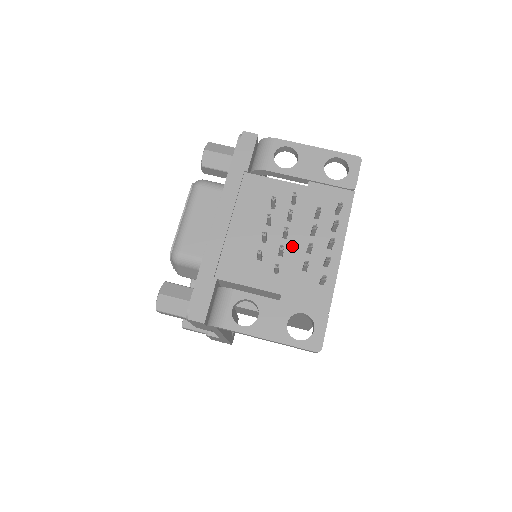
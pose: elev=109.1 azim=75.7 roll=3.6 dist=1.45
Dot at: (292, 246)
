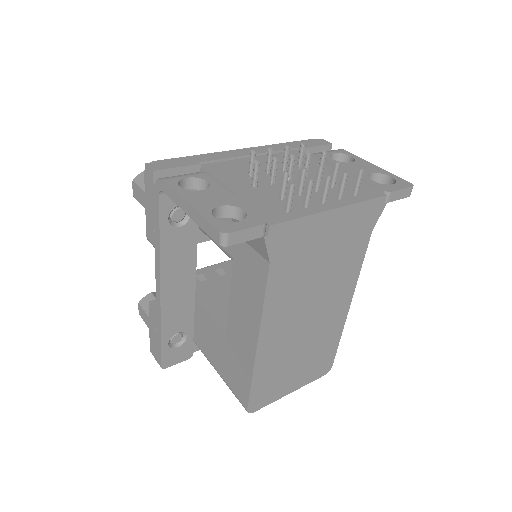
Dot at: (288, 185)
